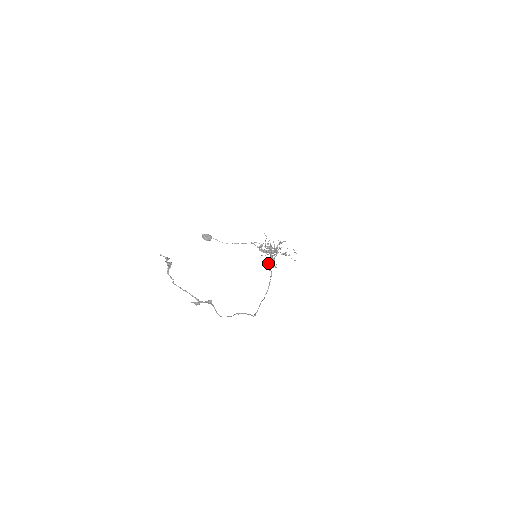
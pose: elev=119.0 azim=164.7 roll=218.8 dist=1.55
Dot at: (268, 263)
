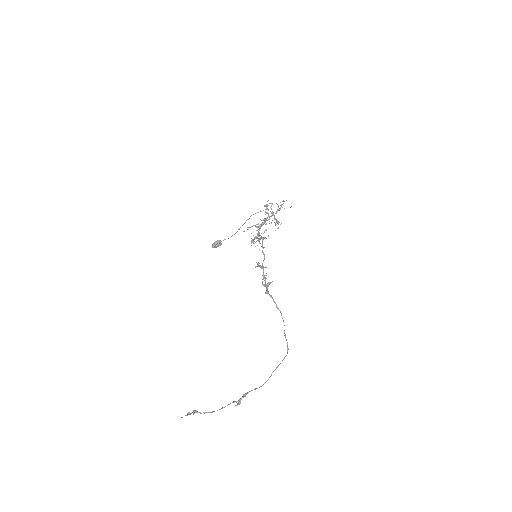
Dot at: (263, 285)
